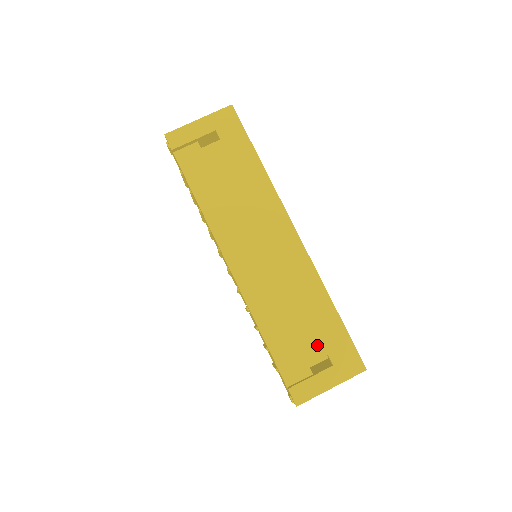
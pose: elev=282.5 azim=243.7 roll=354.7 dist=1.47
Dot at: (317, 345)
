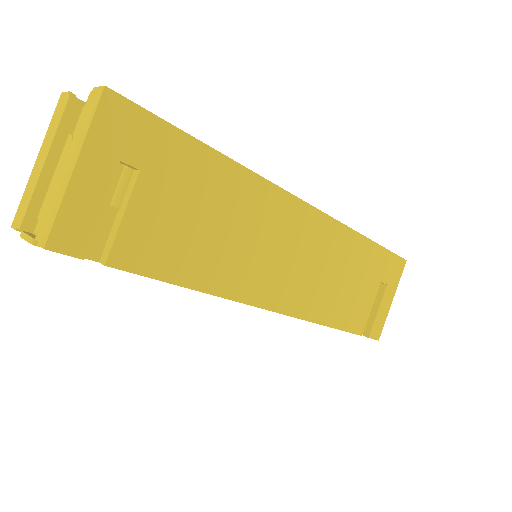
Dot at: (371, 284)
